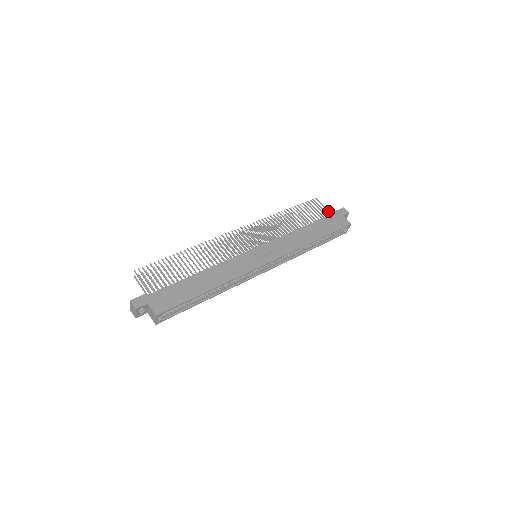
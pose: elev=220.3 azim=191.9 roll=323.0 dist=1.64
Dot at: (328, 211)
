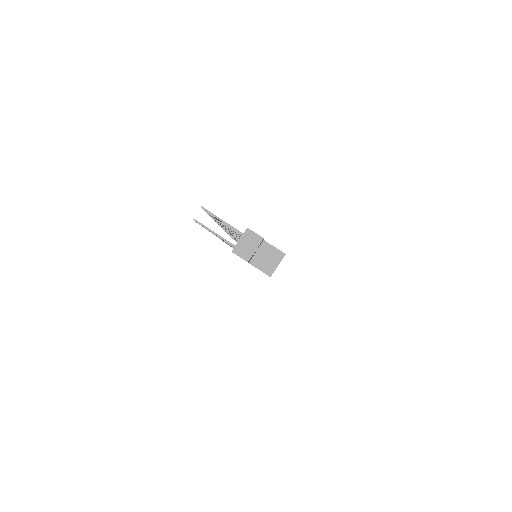
Dot at: occluded
